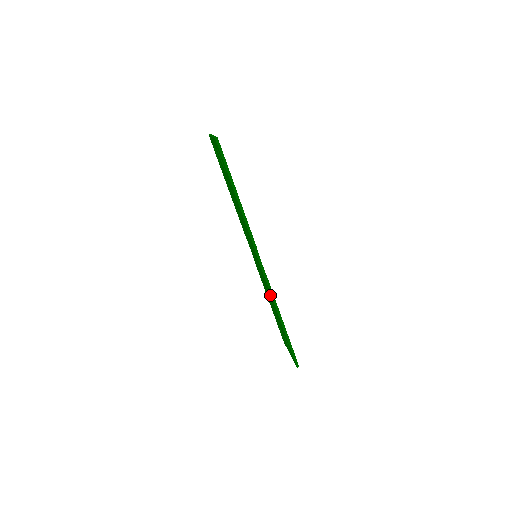
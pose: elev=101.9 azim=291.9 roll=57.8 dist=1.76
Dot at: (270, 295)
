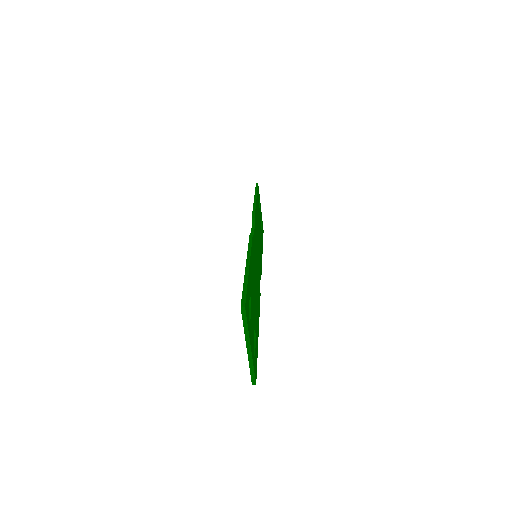
Dot at: occluded
